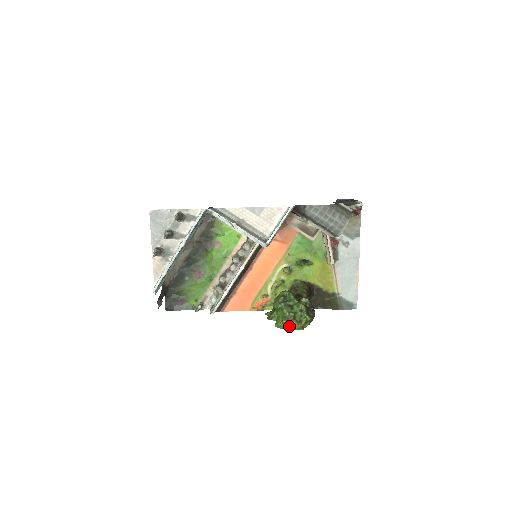
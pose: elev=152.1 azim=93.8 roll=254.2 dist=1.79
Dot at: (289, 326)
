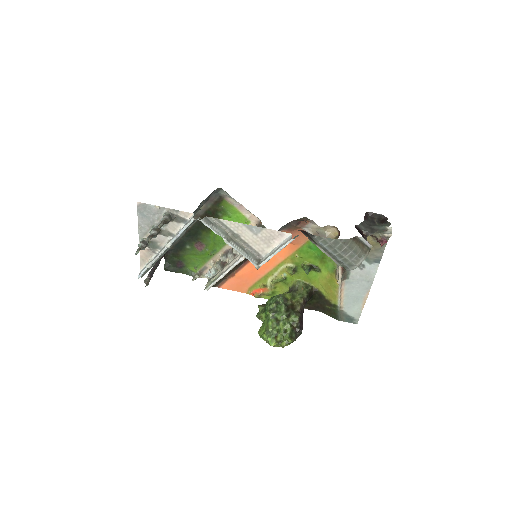
Dot at: (268, 343)
